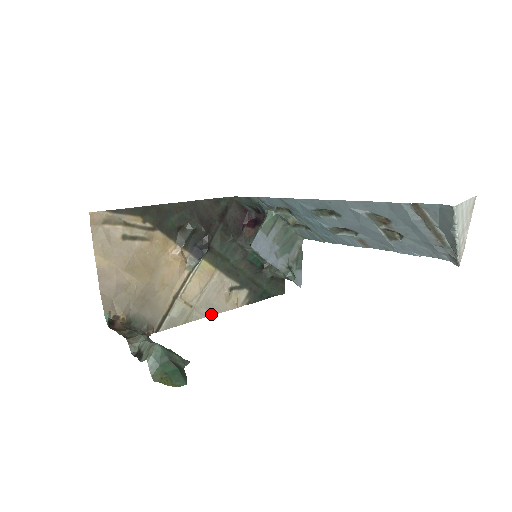
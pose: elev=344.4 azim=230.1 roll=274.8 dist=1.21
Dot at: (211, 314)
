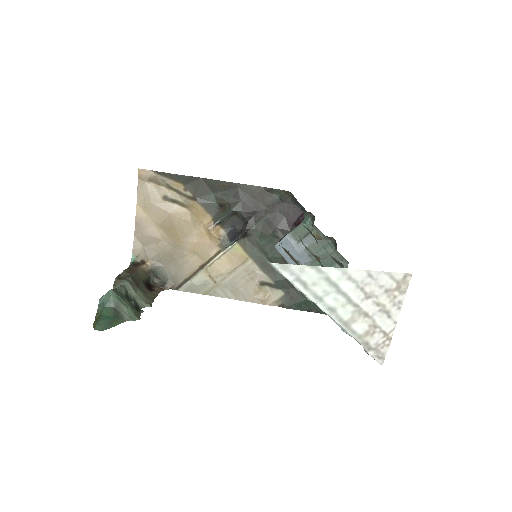
Dot at: (235, 298)
